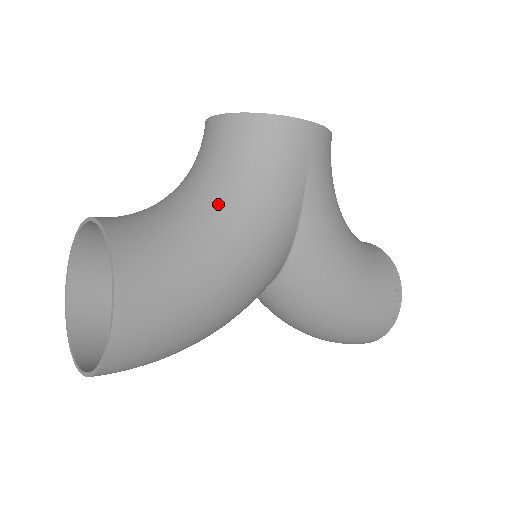
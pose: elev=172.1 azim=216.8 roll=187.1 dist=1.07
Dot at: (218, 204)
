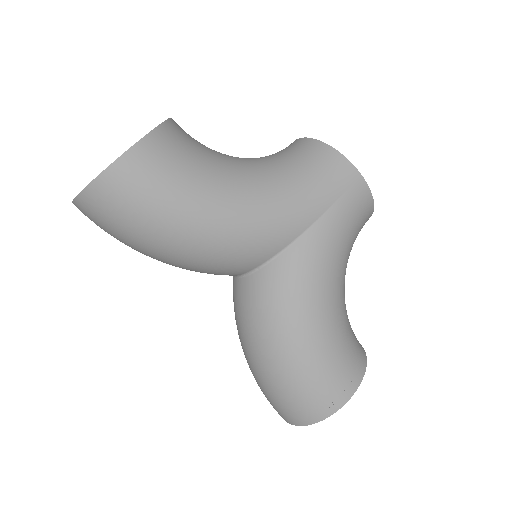
Dot at: (254, 169)
